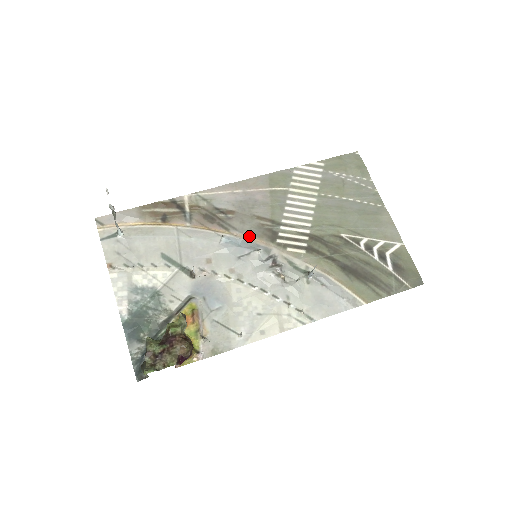
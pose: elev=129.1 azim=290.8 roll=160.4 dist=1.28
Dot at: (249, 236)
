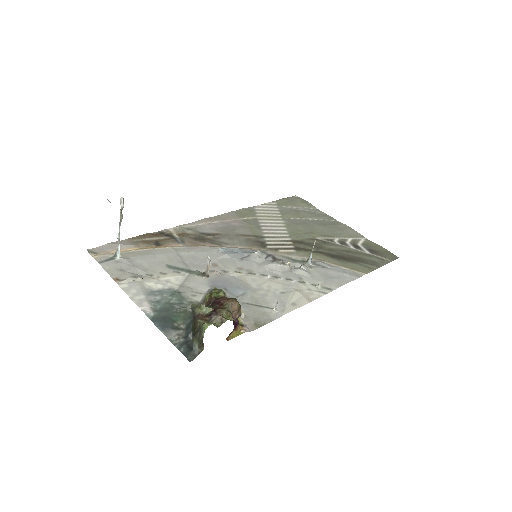
Dot at: (241, 247)
